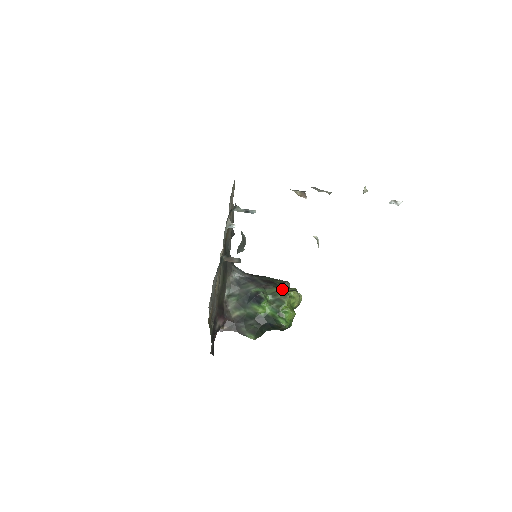
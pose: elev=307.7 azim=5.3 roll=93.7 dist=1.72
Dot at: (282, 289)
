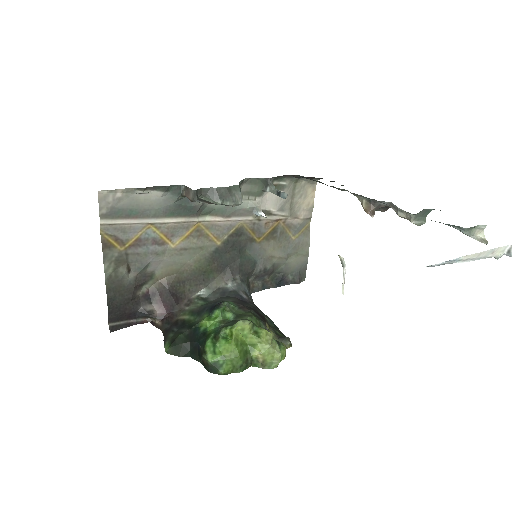
Dot at: (258, 320)
